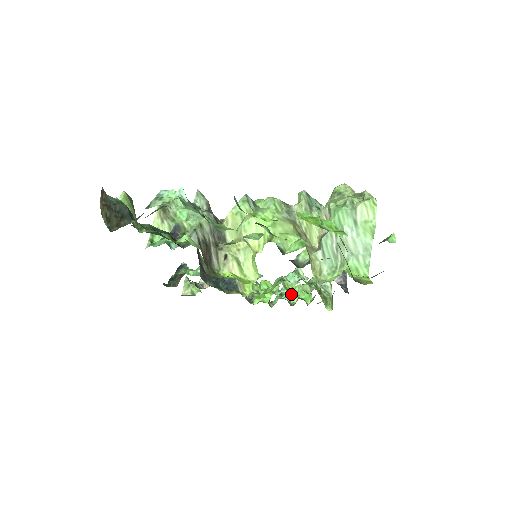
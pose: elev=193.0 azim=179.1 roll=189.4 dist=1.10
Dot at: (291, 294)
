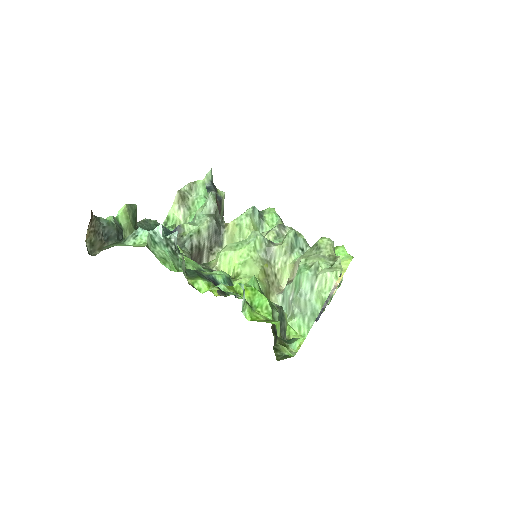
Dot at: occluded
